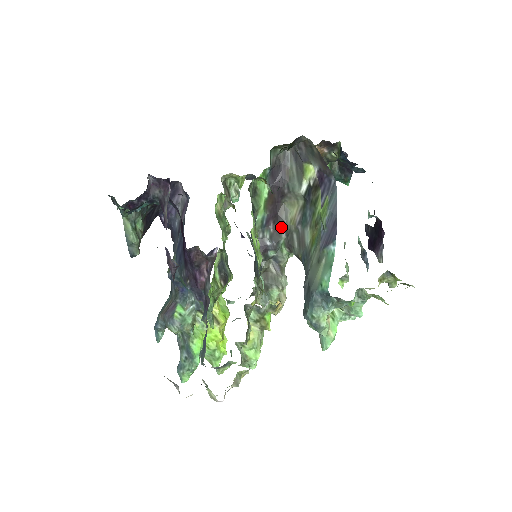
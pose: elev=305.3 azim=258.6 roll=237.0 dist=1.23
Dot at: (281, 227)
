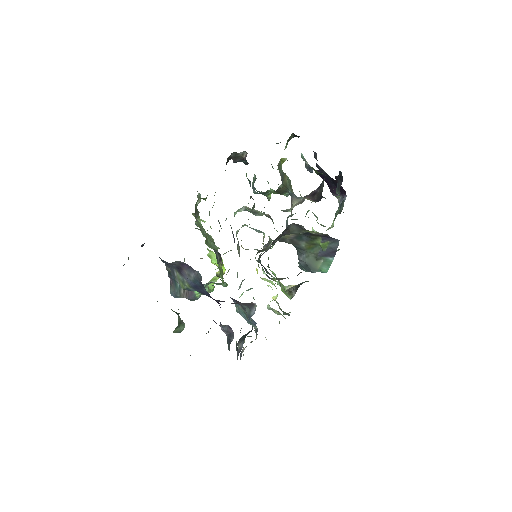
Dot at: occluded
